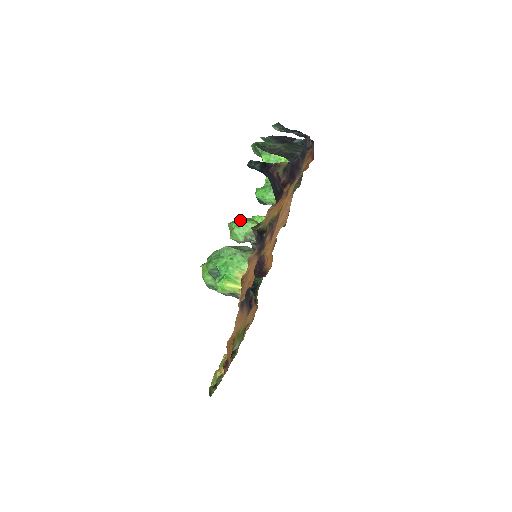
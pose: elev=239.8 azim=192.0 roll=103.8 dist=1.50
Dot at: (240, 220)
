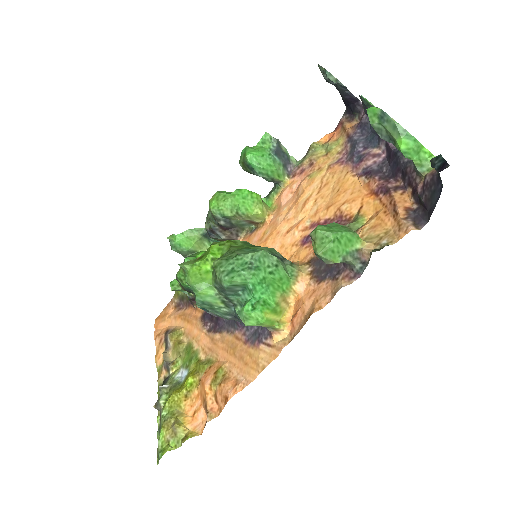
Dot at: (337, 228)
